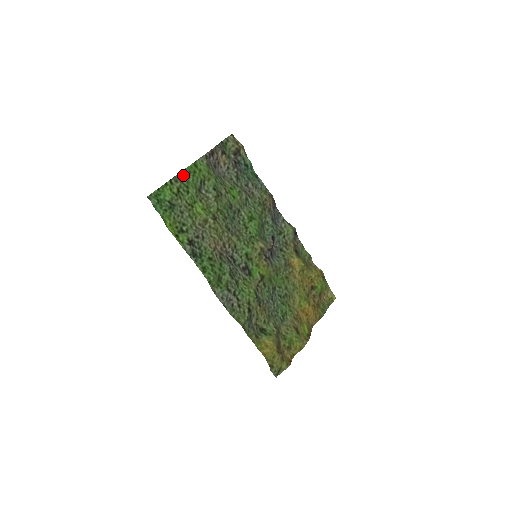
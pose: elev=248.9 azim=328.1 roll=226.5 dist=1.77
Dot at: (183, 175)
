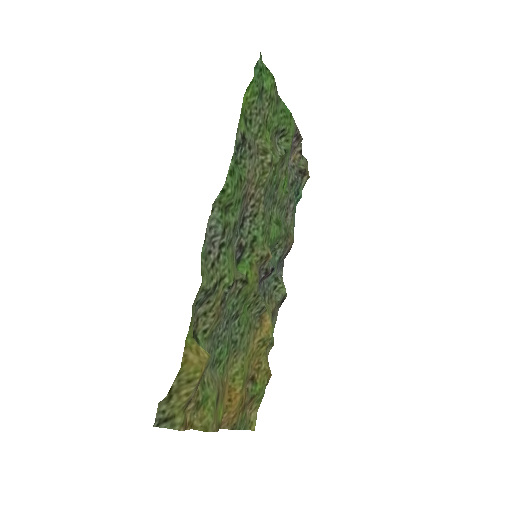
Dot at: (280, 103)
